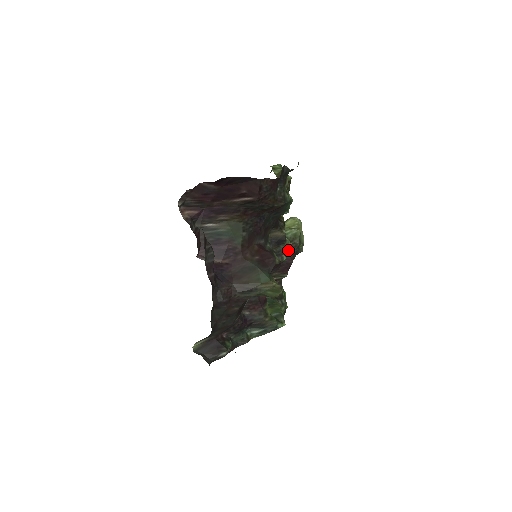
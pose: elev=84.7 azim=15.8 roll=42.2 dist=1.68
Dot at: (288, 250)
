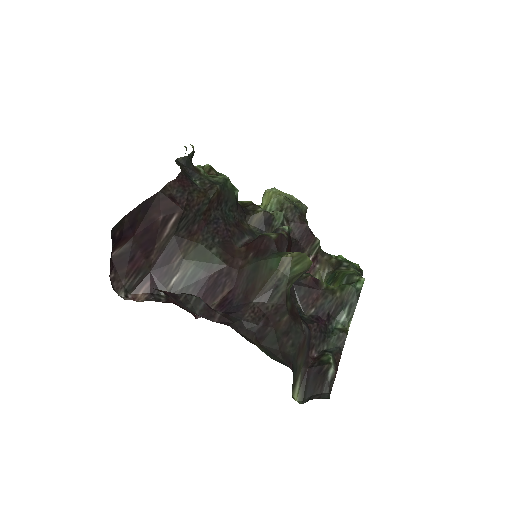
Dot at: (290, 220)
